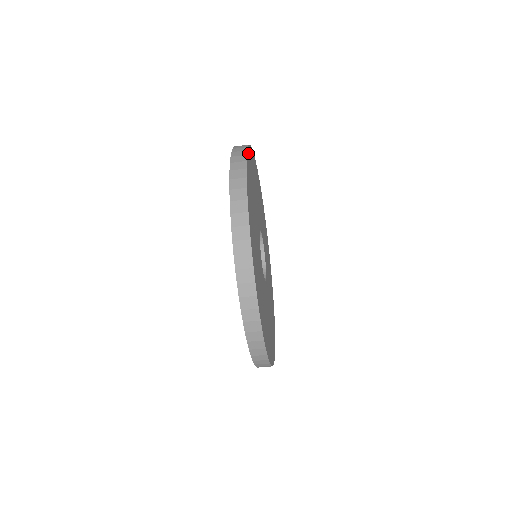
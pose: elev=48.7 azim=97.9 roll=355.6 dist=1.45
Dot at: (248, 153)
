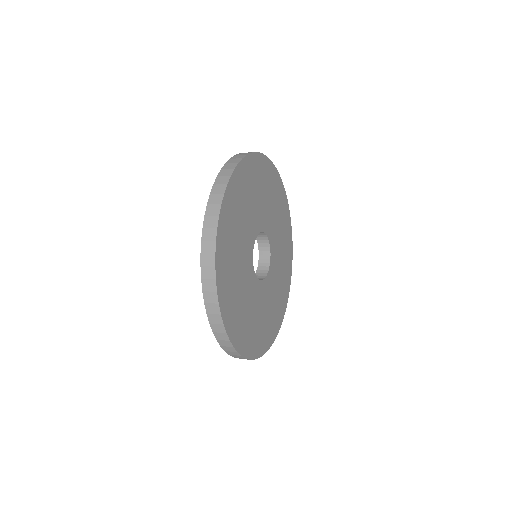
Dot at: (220, 221)
